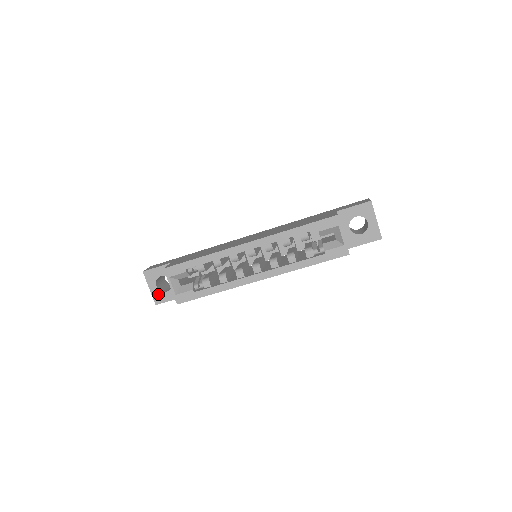
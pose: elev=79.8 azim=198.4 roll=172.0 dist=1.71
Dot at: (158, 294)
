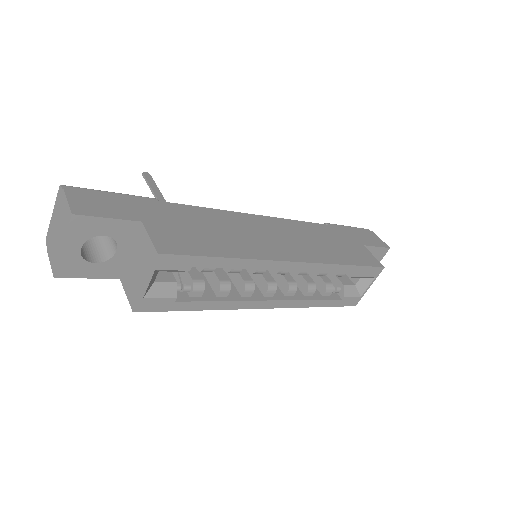
Dot at: (74, 262)
